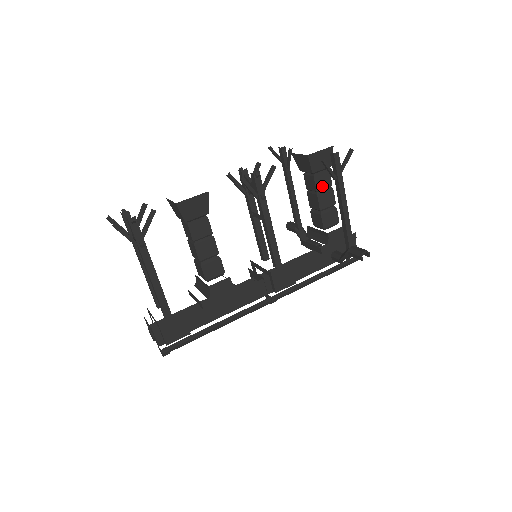
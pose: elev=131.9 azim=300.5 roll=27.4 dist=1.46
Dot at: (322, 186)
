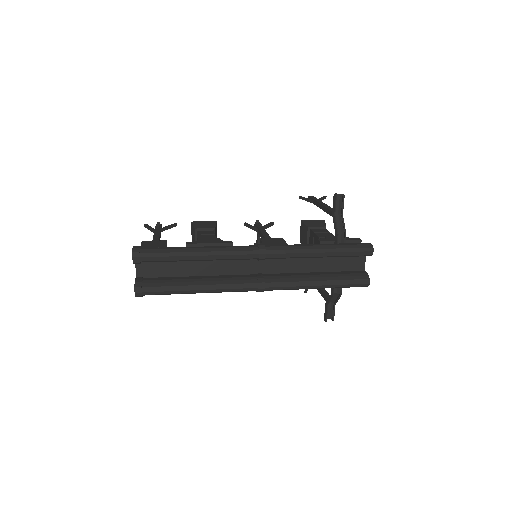
Dot at: (319, 232)
